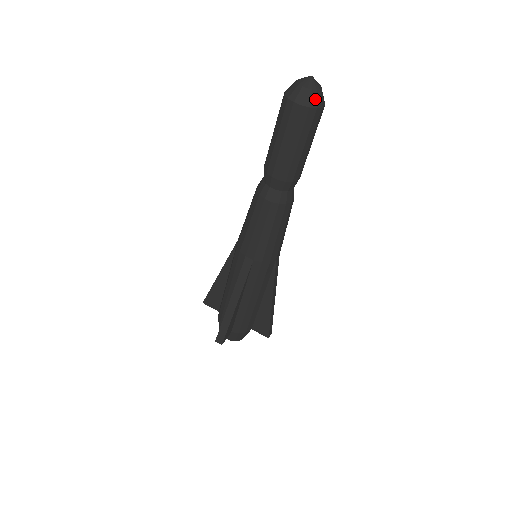
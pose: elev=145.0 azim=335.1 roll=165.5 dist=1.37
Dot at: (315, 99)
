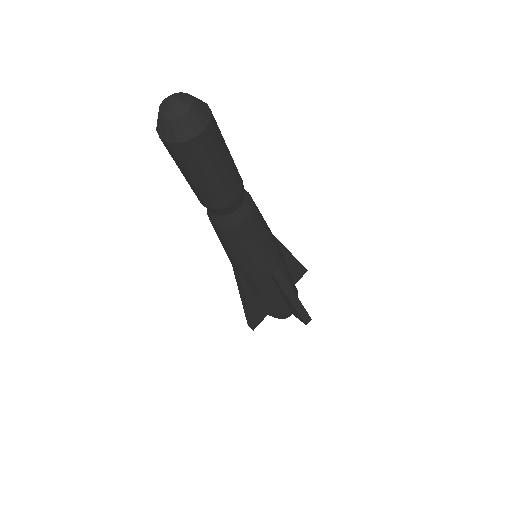
Dot at: (180, 130)
